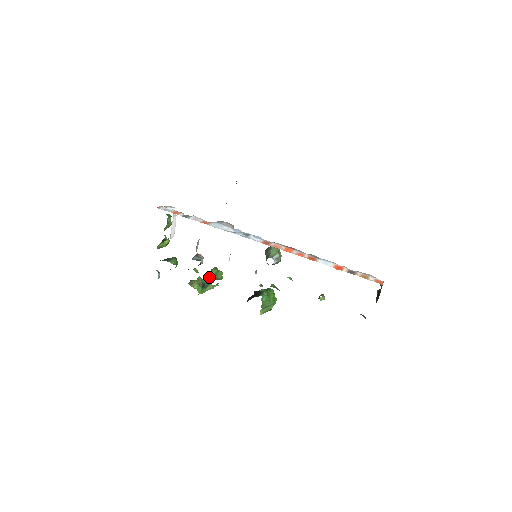
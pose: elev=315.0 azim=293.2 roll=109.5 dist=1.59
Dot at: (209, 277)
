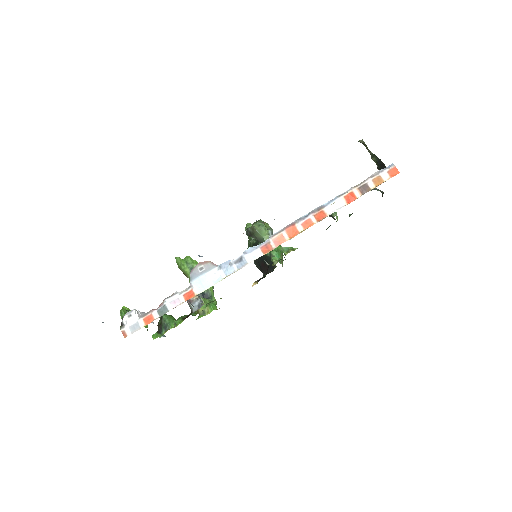
Dot at: occluded
